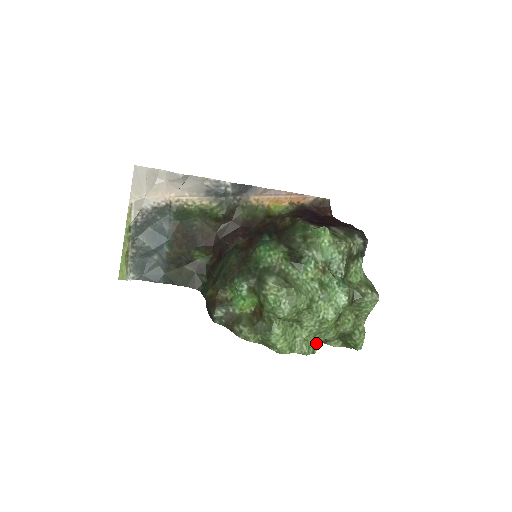
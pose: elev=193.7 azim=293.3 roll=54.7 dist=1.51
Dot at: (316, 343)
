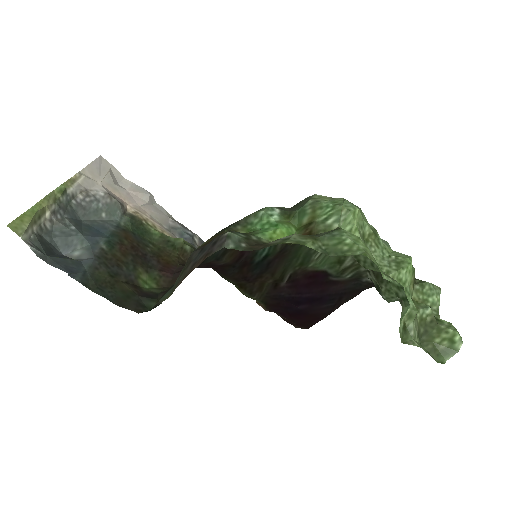
Dot at: (401, 300)
